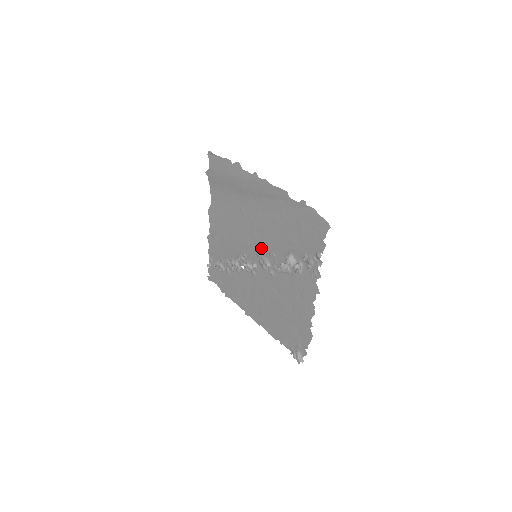
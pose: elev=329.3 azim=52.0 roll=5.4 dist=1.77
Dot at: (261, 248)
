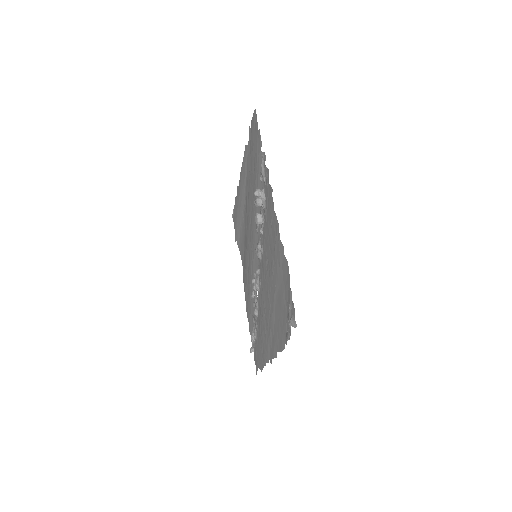
Dot at: (254, 237)
